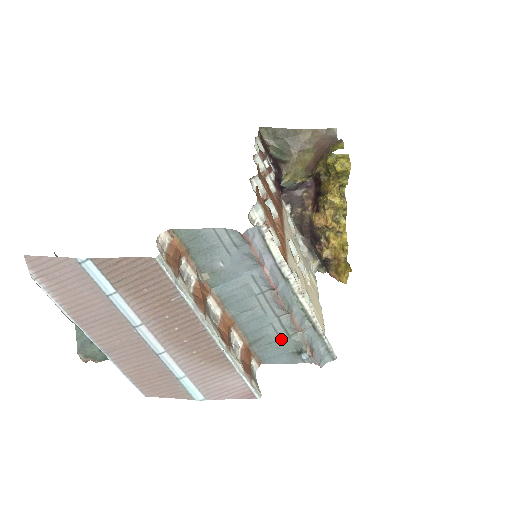
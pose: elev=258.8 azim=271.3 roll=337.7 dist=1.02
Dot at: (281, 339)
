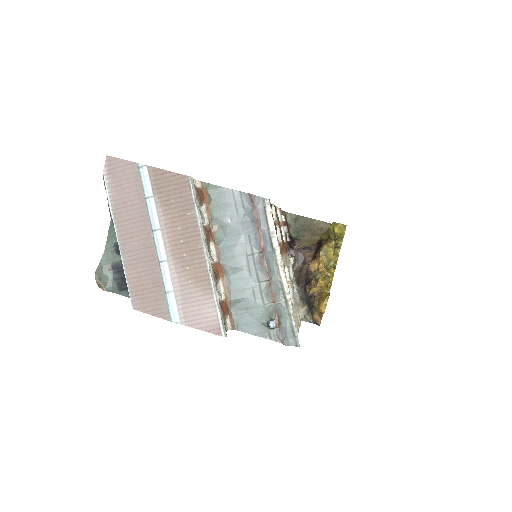
Dot at: (257, 306)
